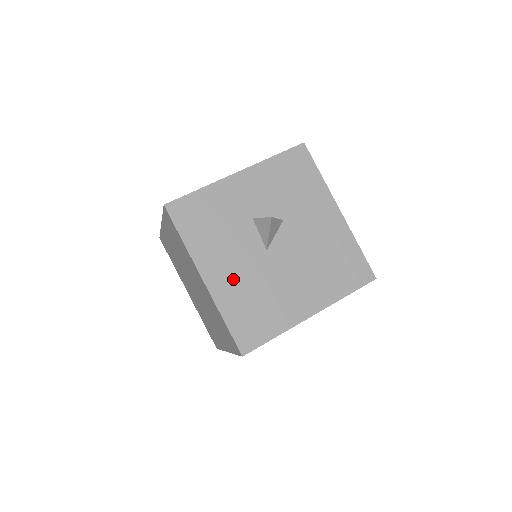
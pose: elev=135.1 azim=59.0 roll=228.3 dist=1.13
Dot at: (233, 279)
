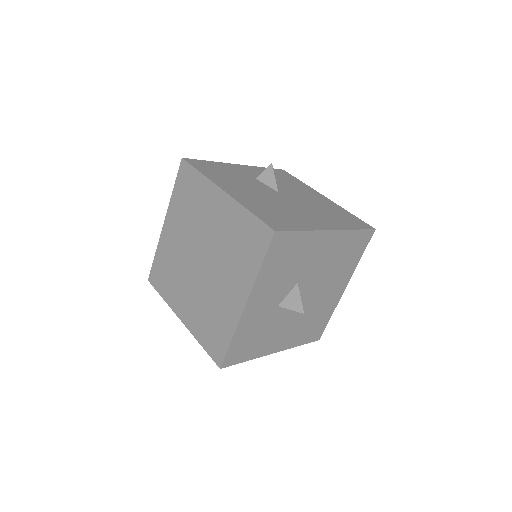
Dot at: (291, 333)
